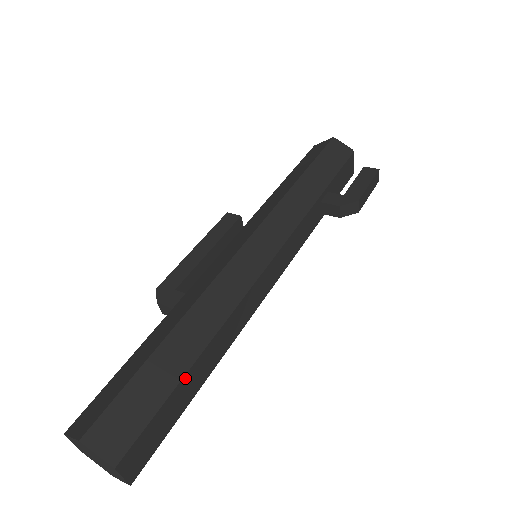
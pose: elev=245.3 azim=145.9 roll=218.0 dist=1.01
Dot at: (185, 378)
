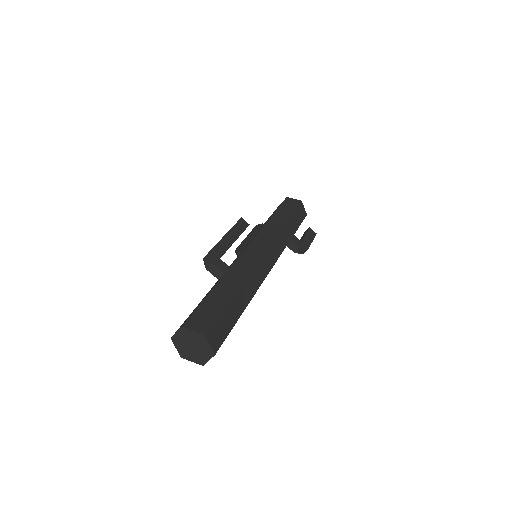
Dot at: occluded
